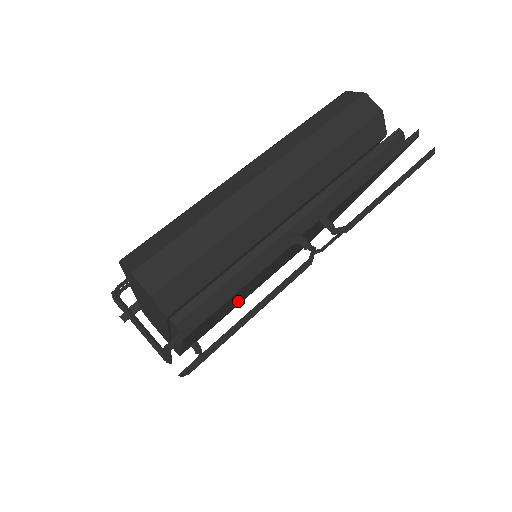
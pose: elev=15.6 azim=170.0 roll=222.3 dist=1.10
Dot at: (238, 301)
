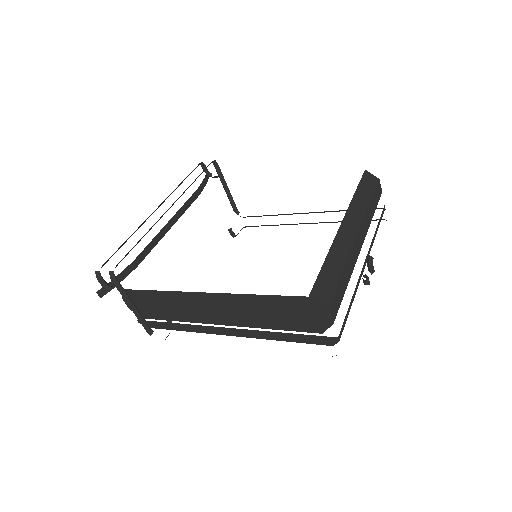
Dot at: occluded
